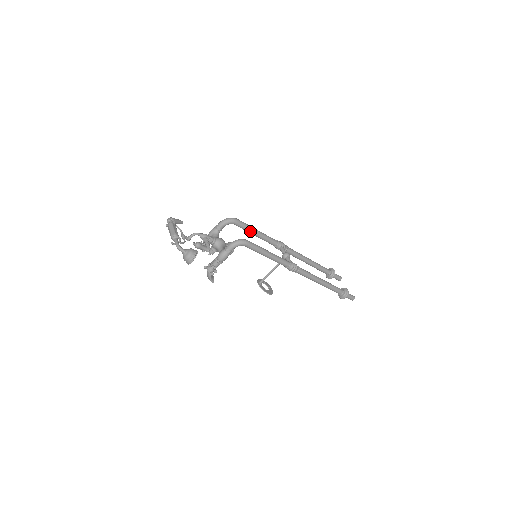
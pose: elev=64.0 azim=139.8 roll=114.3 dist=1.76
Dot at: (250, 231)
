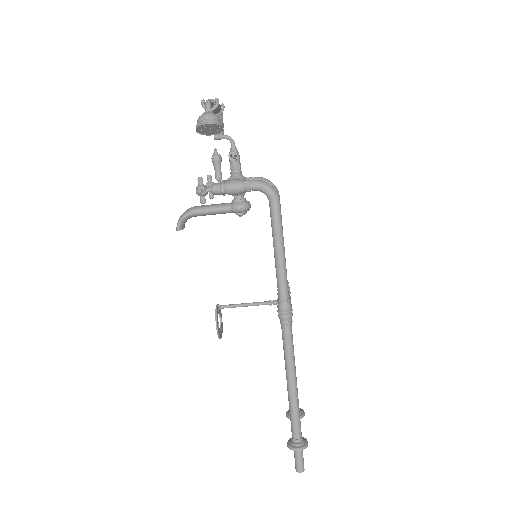
Dot at: occluded
